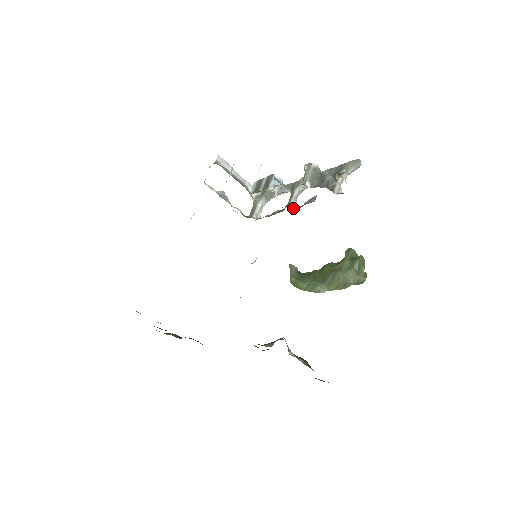
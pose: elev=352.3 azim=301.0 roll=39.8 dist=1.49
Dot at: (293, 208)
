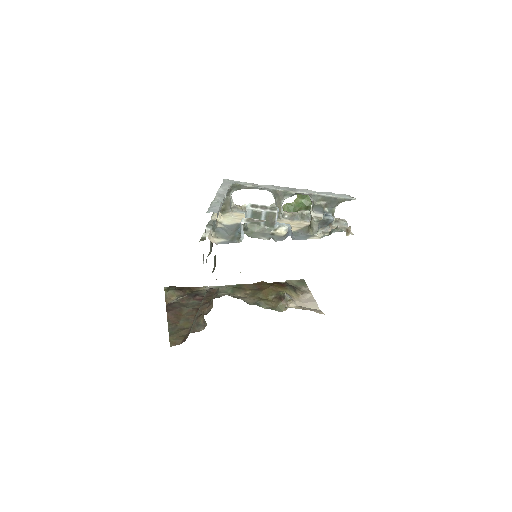
Dot at: (282, 216)
